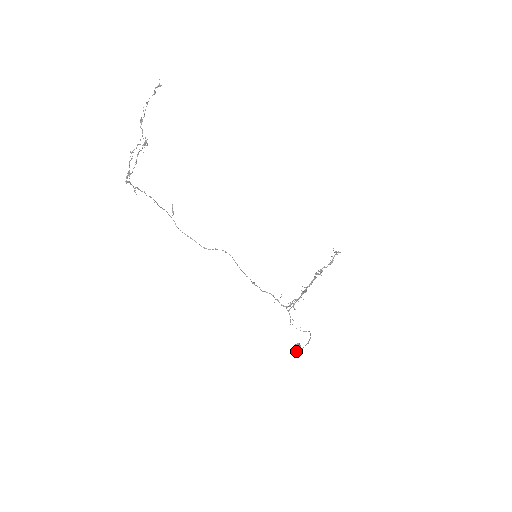
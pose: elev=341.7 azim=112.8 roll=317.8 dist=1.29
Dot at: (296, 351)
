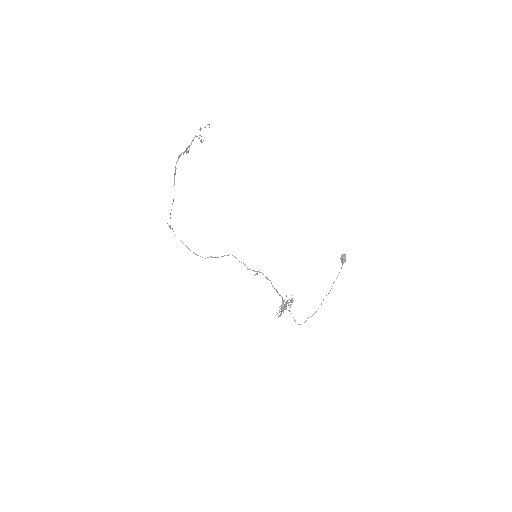
Dot at: (344, 259)
